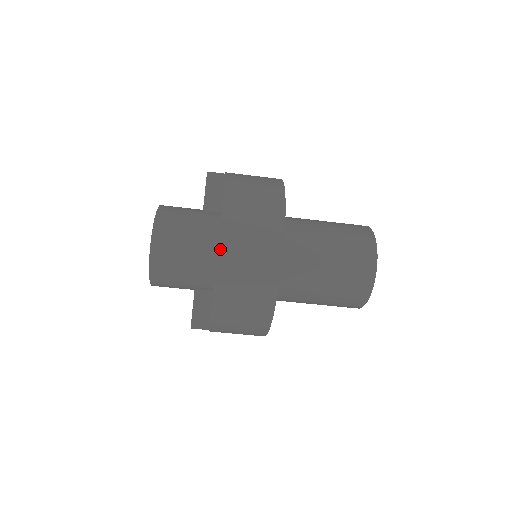
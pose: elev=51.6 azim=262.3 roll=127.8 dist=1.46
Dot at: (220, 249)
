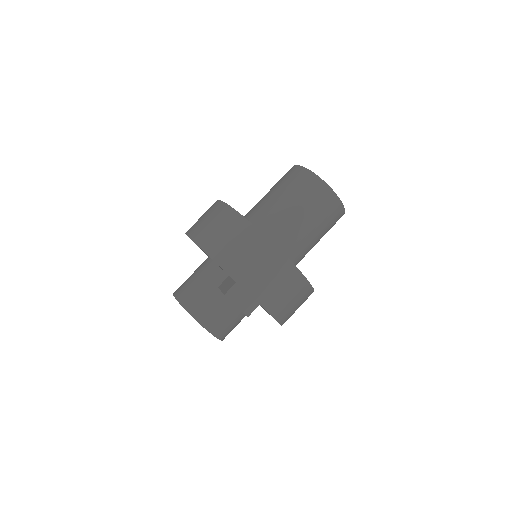
Dot at: (186, 232)
